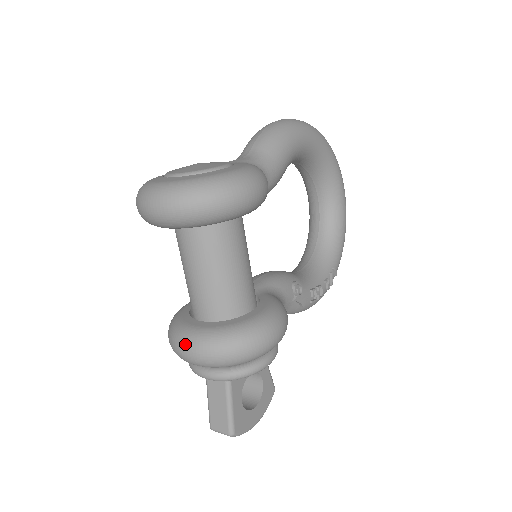
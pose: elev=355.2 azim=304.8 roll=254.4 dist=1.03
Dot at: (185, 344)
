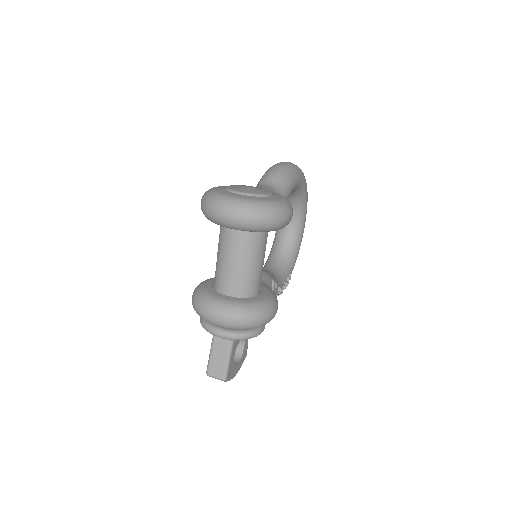
Dot at: (216, 309)
